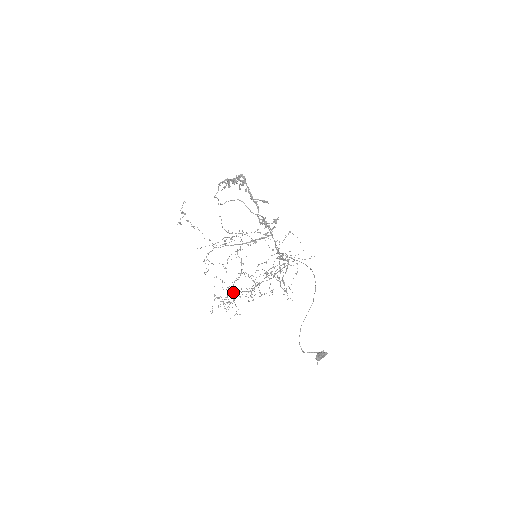
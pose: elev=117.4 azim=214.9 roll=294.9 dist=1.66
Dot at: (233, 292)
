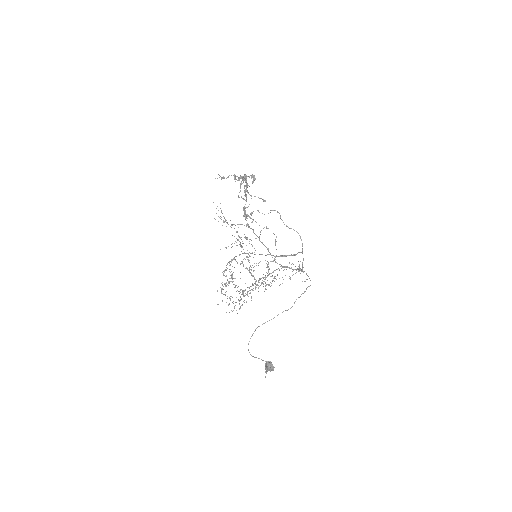
Dot at: (248, 296)
